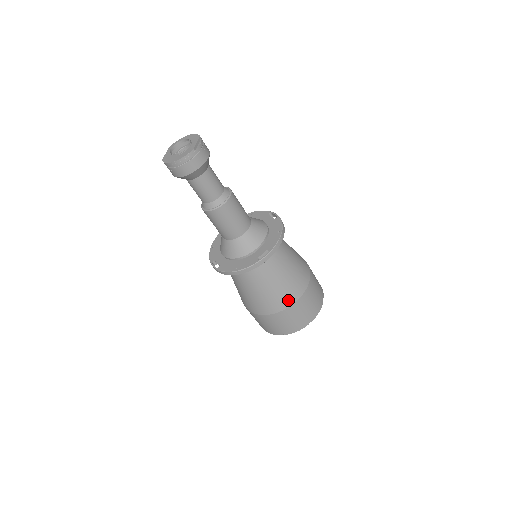
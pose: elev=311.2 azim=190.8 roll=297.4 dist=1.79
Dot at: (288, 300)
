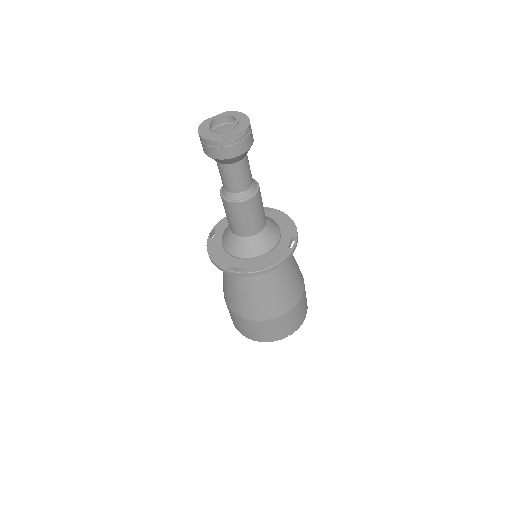
Dot at: (244, 313)
